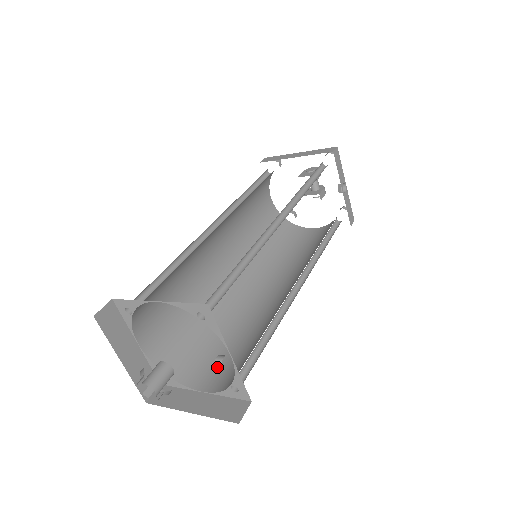
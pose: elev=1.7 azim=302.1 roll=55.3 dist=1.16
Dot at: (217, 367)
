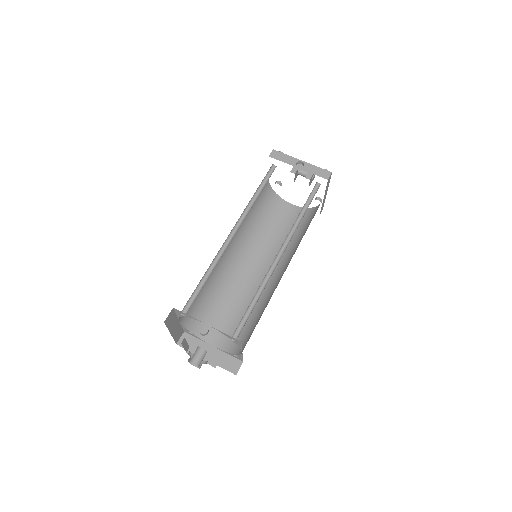
Dot at: occluded
